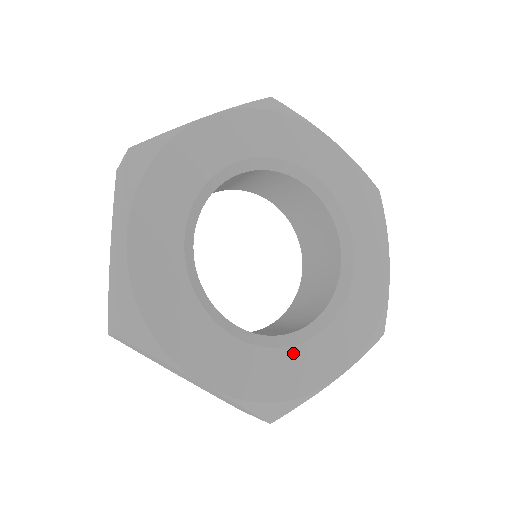
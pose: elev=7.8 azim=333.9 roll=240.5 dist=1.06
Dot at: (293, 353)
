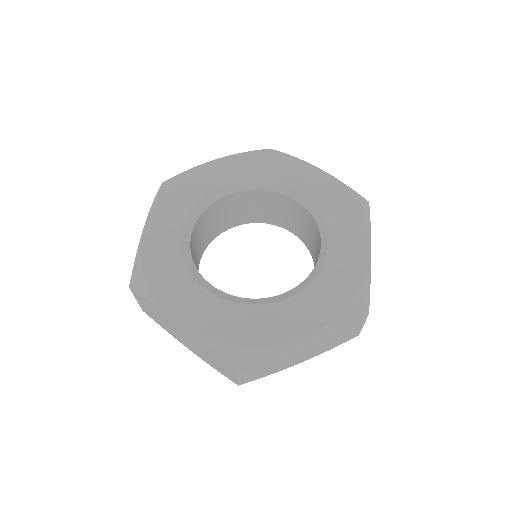
Dot at: (259, 310)
